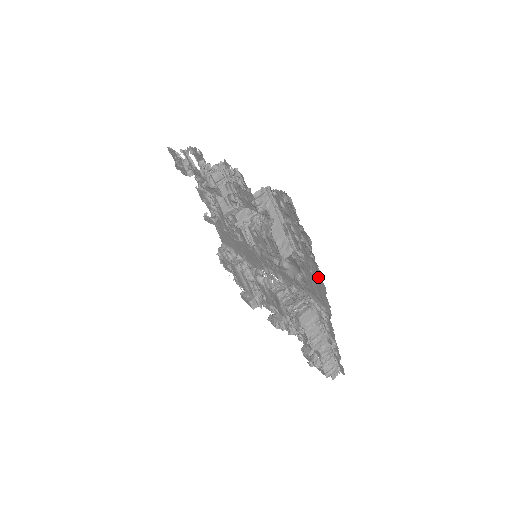
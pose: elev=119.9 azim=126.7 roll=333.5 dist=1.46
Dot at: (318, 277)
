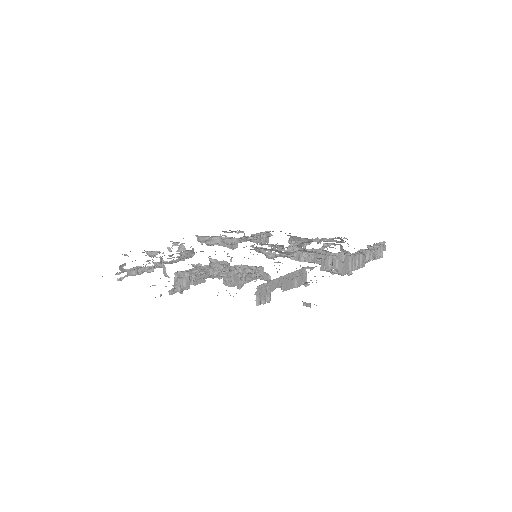
Dot at: occluded
